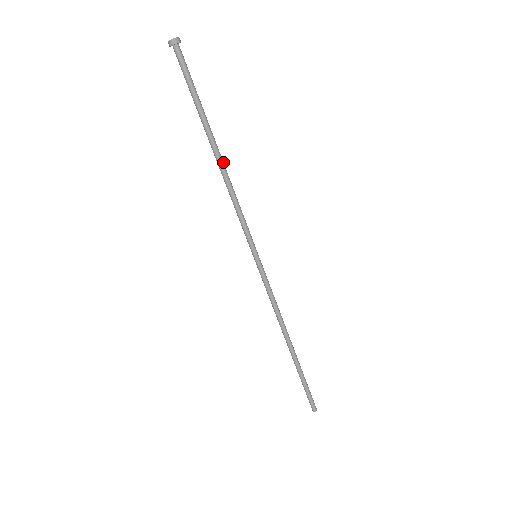
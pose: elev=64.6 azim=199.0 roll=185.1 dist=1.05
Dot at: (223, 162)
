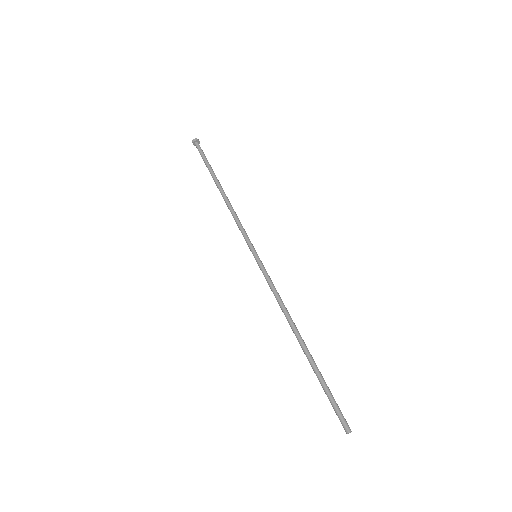
Dot at: occluded
